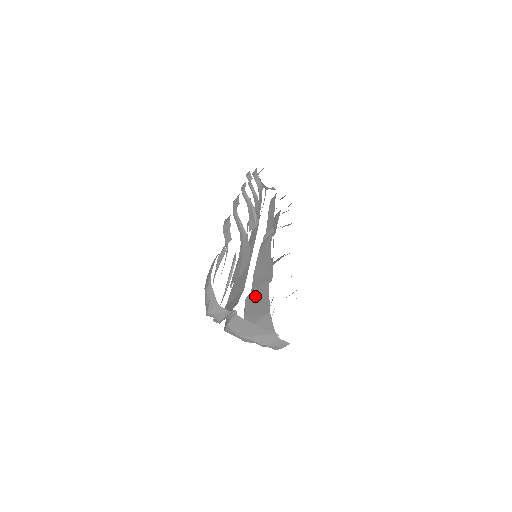
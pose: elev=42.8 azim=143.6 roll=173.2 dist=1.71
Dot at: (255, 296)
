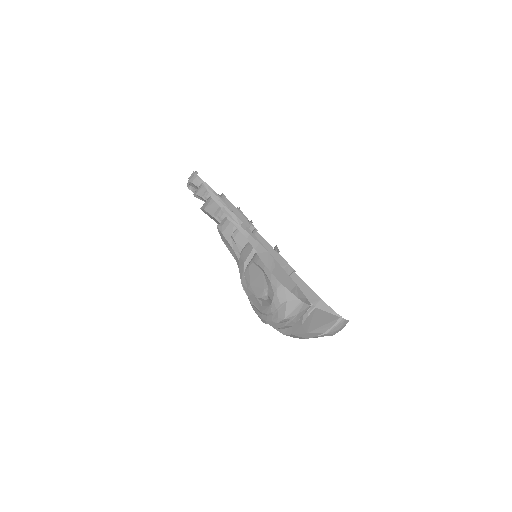
Dot at: occluded
